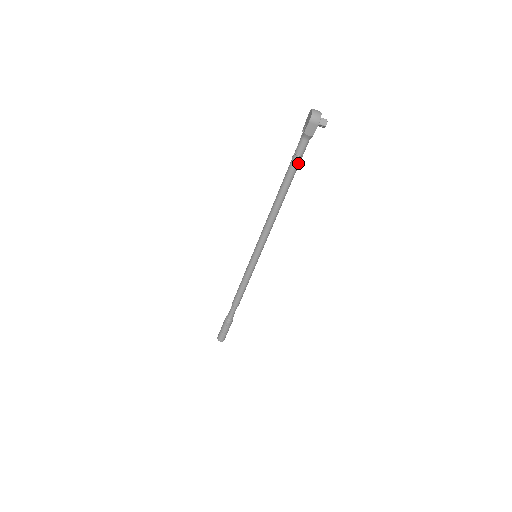
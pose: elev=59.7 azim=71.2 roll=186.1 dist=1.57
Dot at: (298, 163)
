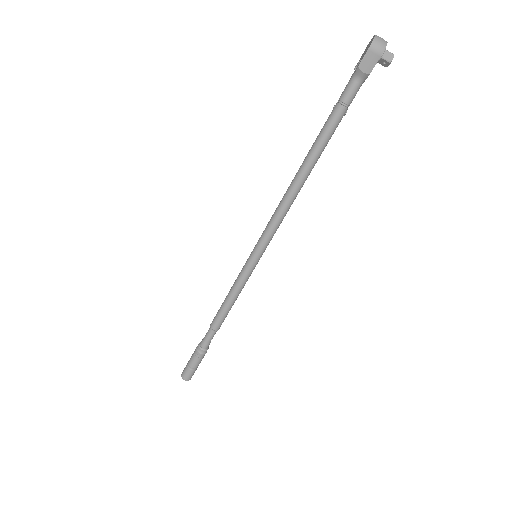
Dot at: (340, 116)
